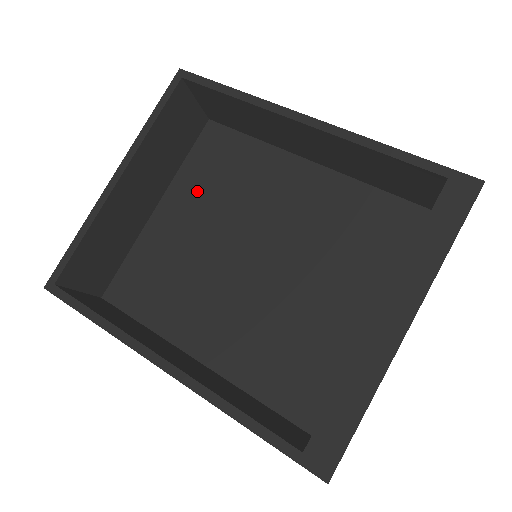
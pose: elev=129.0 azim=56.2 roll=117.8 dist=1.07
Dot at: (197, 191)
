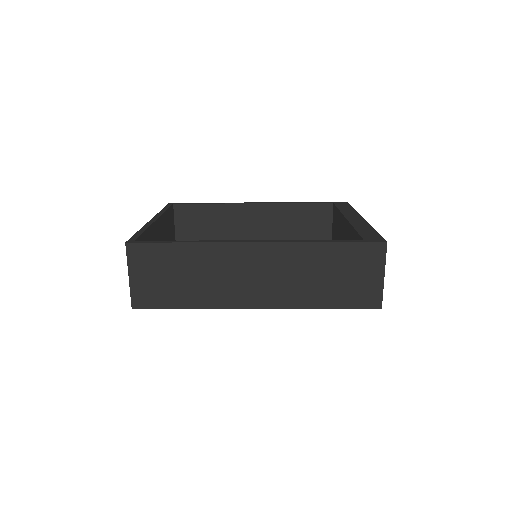
Dot at: occluded
